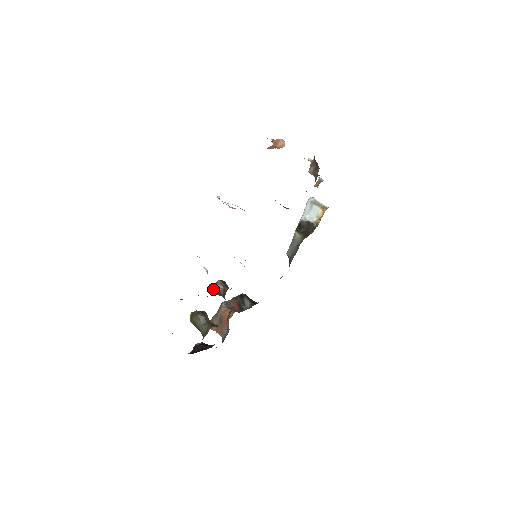
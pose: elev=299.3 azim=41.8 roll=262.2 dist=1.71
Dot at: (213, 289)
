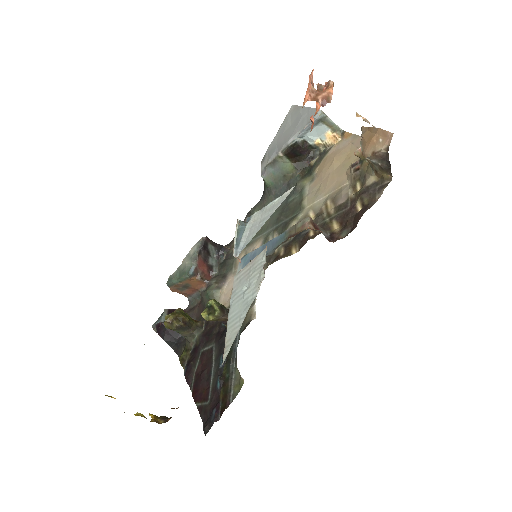
Dot at: occluded
